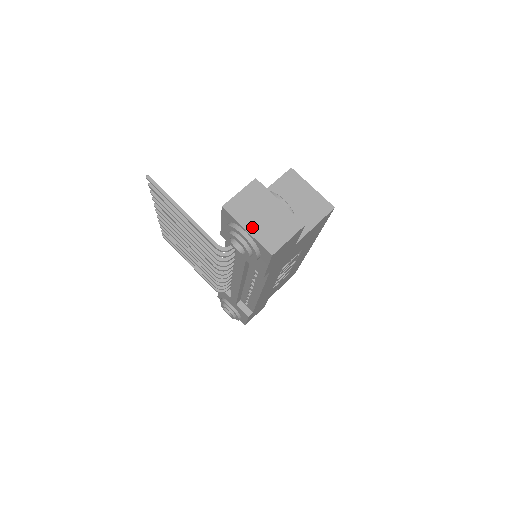
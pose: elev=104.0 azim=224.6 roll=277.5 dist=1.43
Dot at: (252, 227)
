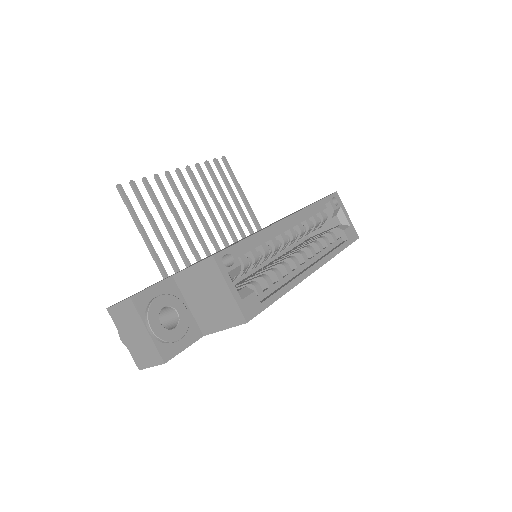
Dot at: (126, 339)
